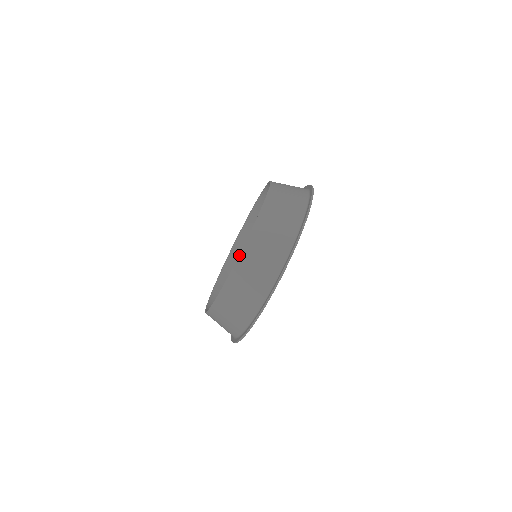
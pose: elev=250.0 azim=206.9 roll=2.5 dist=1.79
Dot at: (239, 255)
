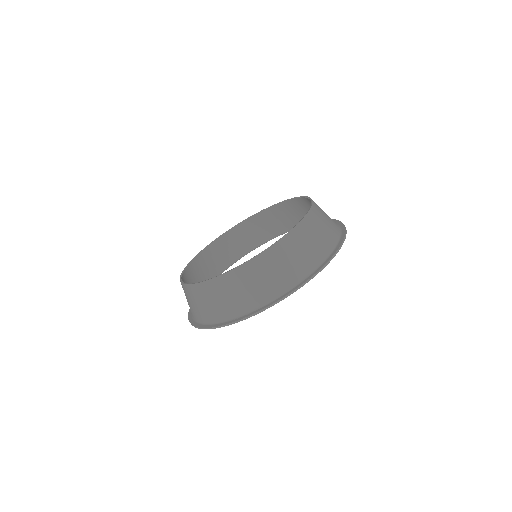
Dot at: (266, 249)
